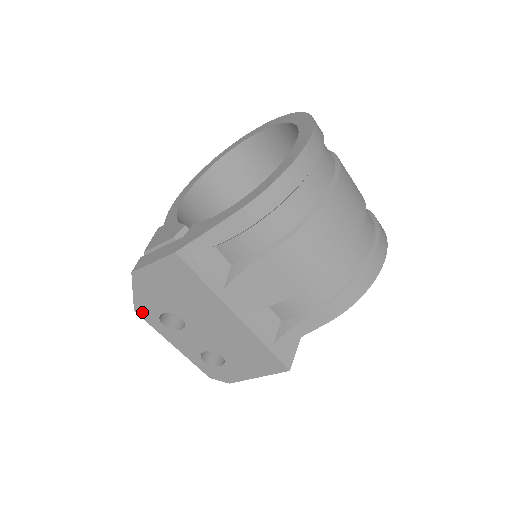
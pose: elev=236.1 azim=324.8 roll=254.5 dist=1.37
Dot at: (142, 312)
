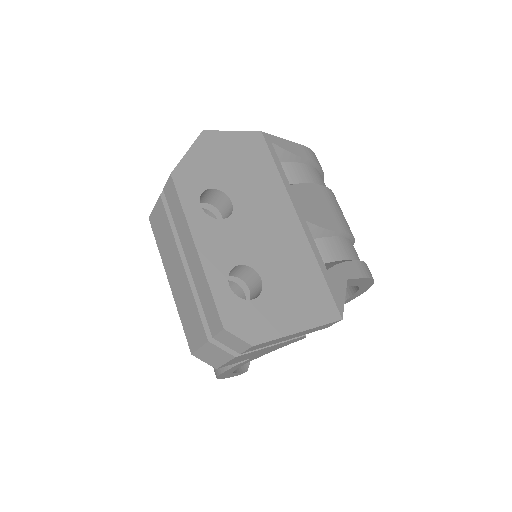
Dot at: (181, 179)
